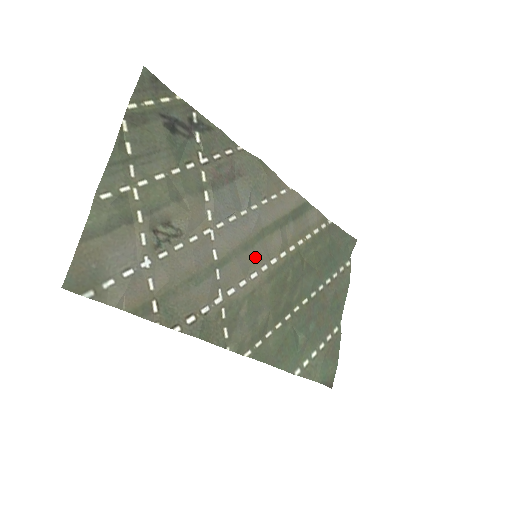
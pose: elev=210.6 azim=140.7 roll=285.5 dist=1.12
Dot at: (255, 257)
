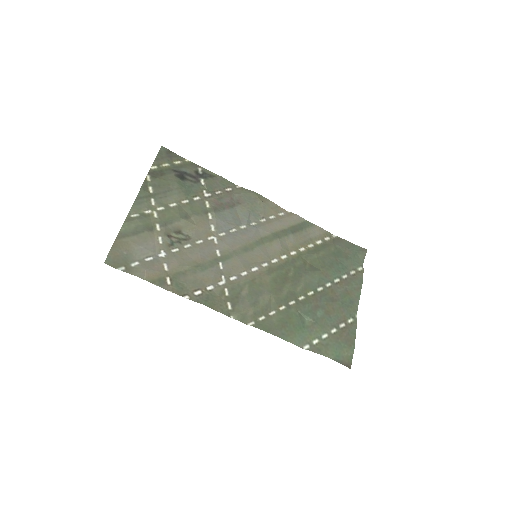
Dot at: (255, 257)
